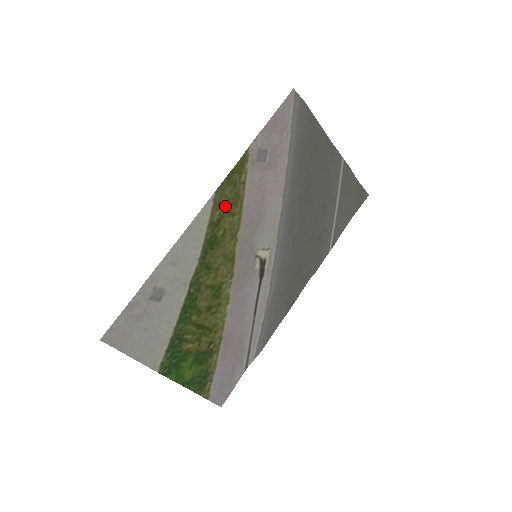
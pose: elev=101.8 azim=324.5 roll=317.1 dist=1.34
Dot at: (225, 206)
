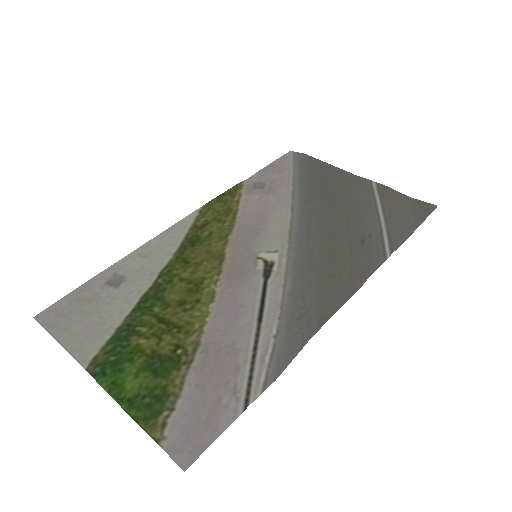
Dot at: (213, 216)
